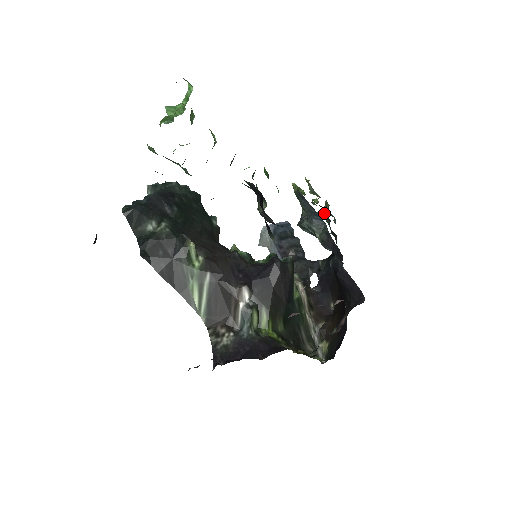
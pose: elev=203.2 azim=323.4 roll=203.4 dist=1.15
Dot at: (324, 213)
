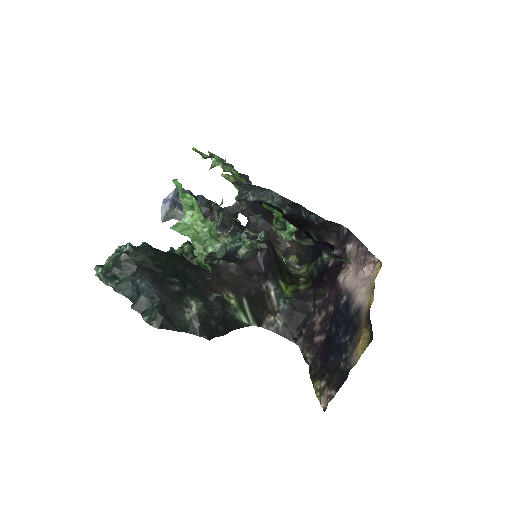
Dot at: (218, 165)
